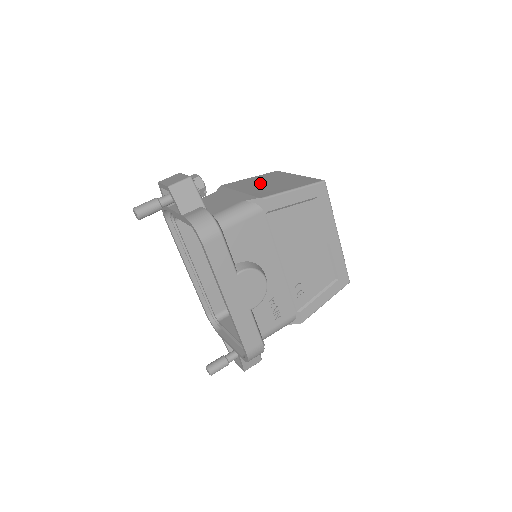
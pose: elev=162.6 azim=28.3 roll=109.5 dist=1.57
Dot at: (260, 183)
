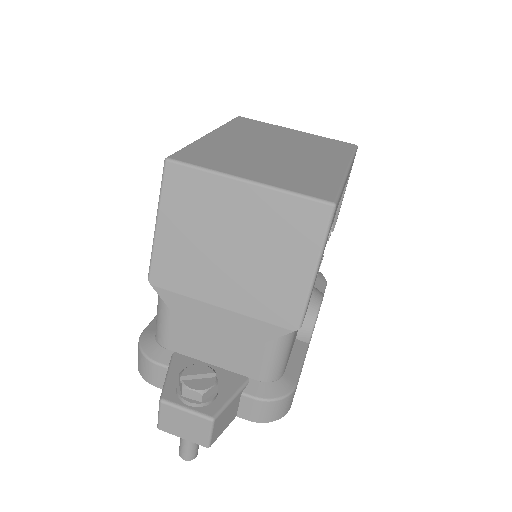
Dot at: (217, 257)
